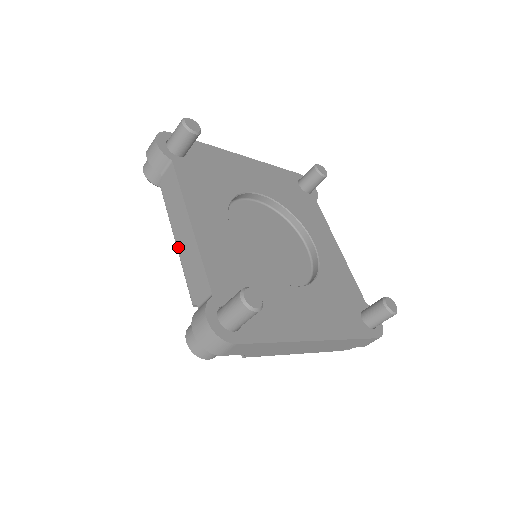
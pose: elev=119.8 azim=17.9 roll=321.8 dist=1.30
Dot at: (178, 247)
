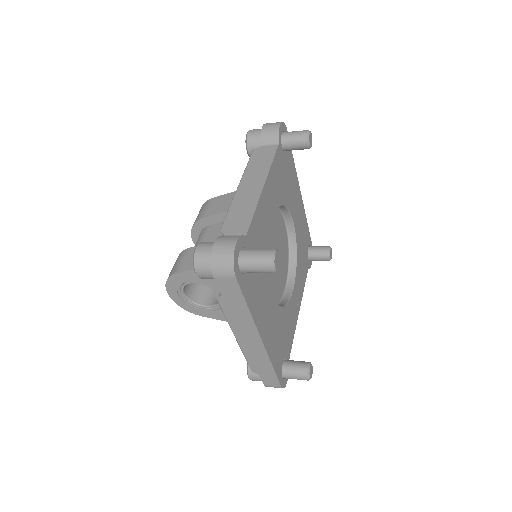
Dot at: (238, 192)
